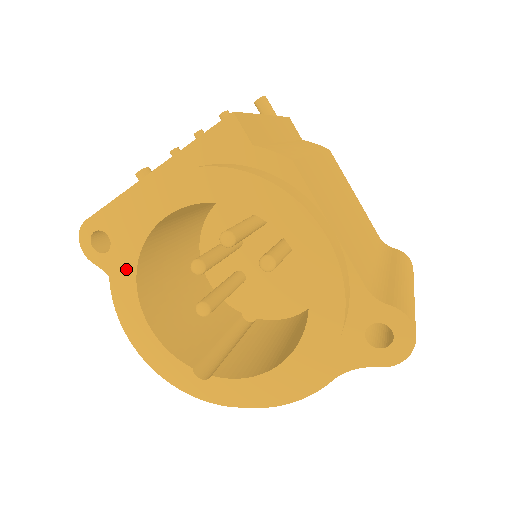
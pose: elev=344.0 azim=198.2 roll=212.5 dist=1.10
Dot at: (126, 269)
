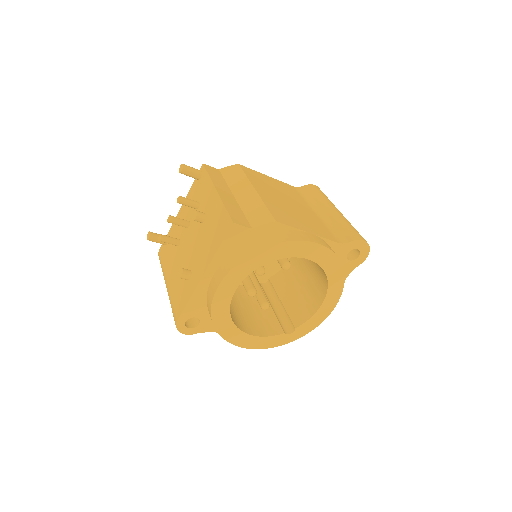
Dot at: (226, 325)
